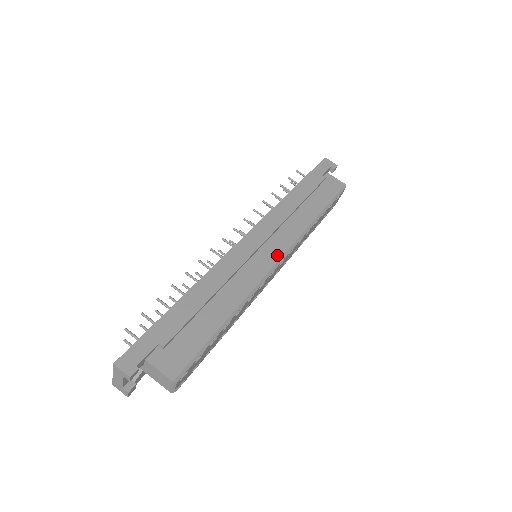
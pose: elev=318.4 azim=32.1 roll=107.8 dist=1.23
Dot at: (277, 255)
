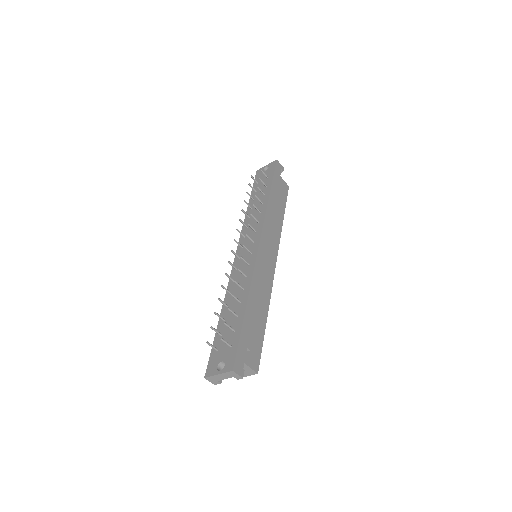
Dot at: (275, 259)
